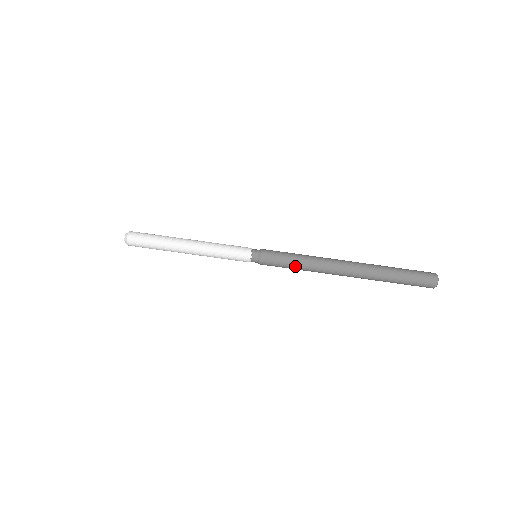
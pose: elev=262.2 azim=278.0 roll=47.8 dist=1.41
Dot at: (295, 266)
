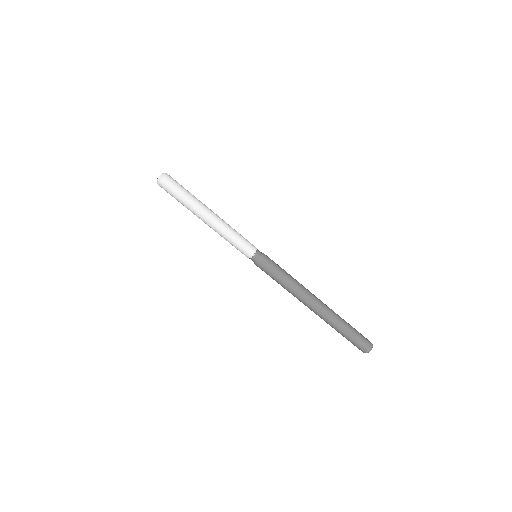
Dot at: (278, 282)
